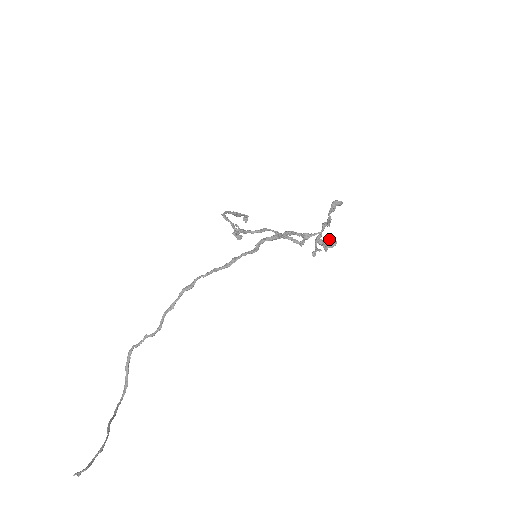
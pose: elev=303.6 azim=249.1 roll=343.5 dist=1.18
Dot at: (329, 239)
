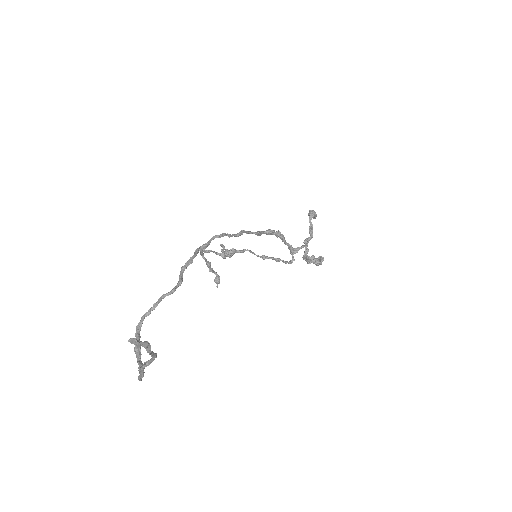
Dot at: occluded
